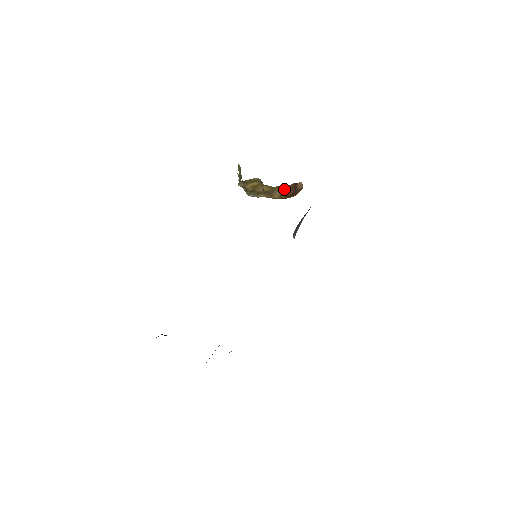
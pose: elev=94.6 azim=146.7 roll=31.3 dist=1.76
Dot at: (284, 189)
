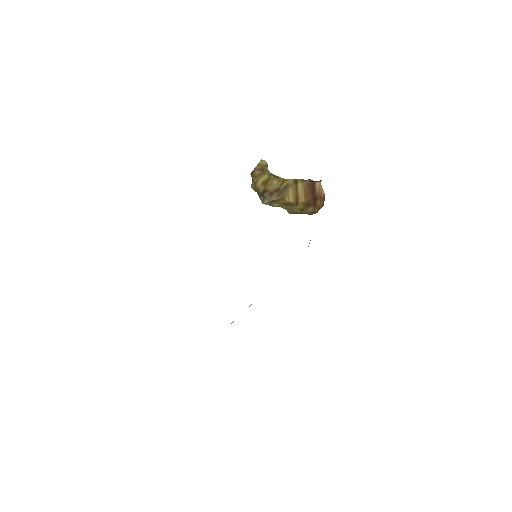
Dot at: (299, 188)
